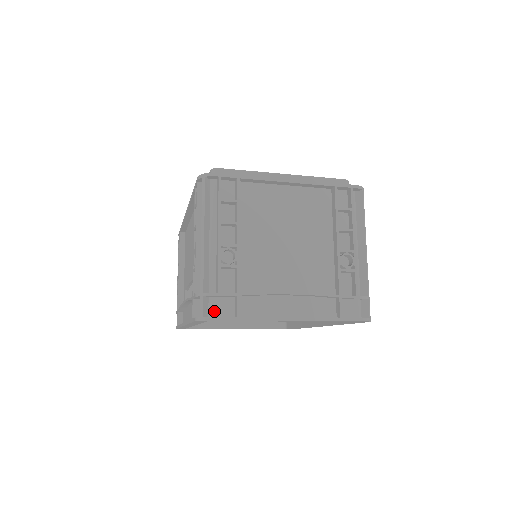
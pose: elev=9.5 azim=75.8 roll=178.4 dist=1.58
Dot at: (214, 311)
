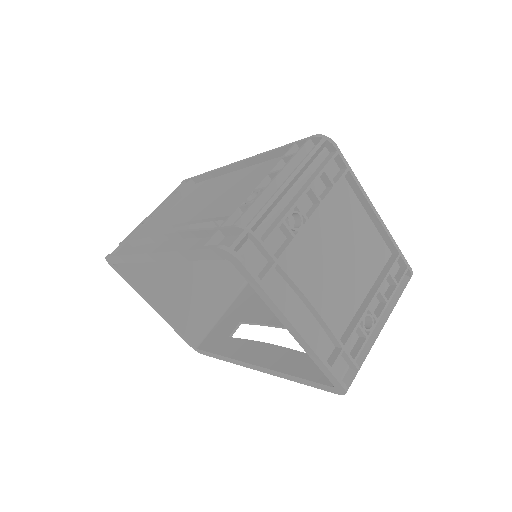
Dot at: (243, 256)
